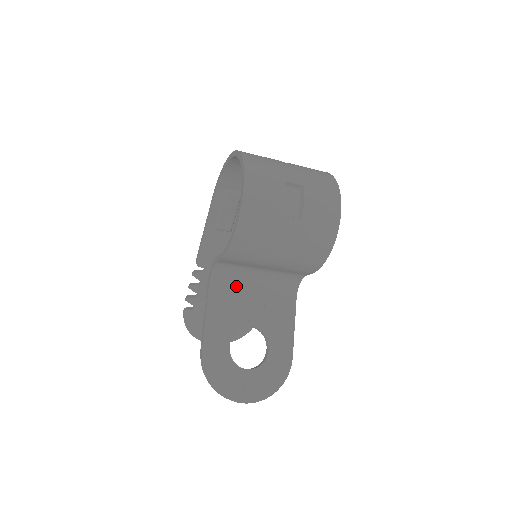
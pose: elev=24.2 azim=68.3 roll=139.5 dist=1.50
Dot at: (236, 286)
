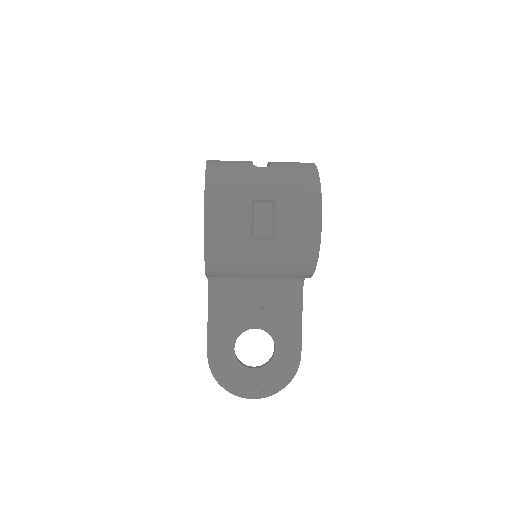
Dot at: (236, 291)
